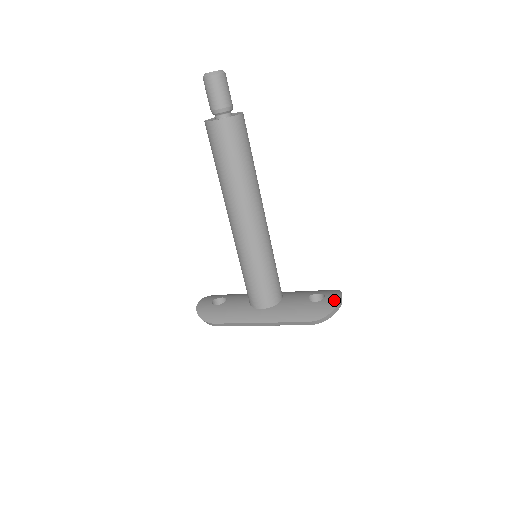
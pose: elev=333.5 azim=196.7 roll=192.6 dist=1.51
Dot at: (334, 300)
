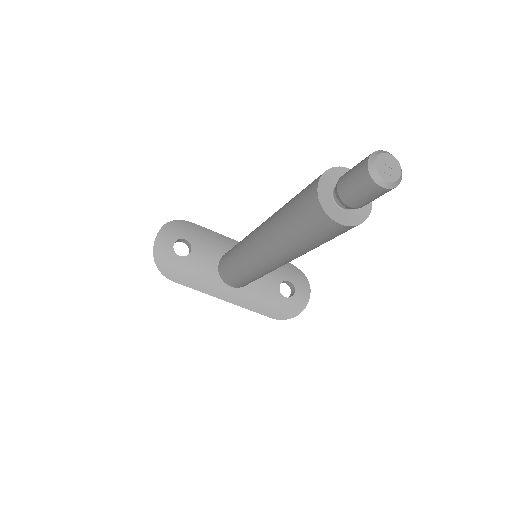
Dot at: (302, 302)
